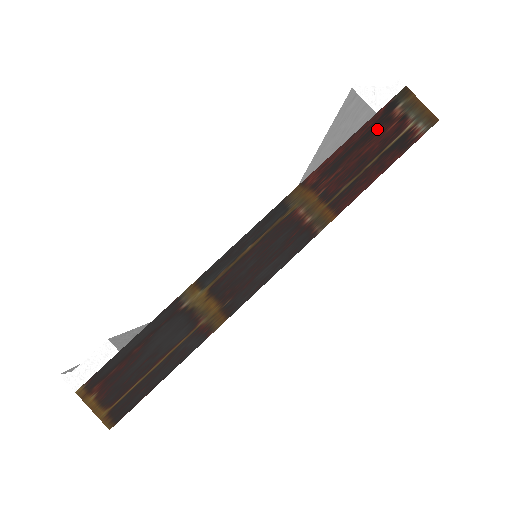
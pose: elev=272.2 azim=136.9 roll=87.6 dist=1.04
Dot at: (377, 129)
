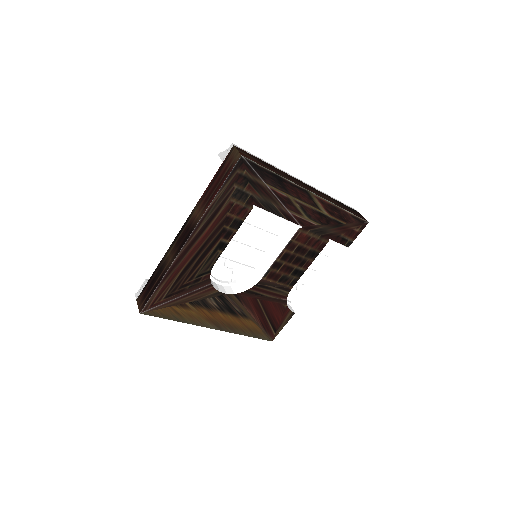
Dot at: (222, 169)
